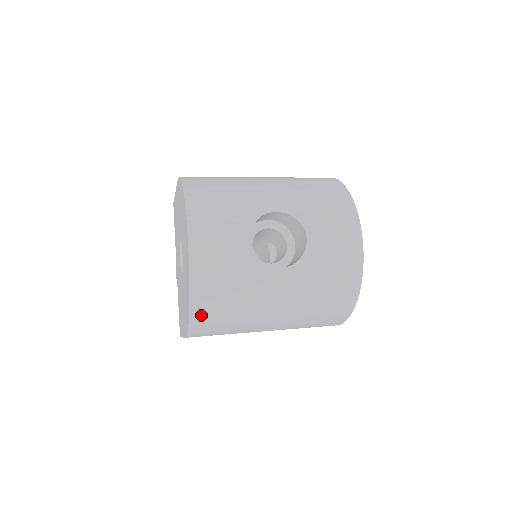
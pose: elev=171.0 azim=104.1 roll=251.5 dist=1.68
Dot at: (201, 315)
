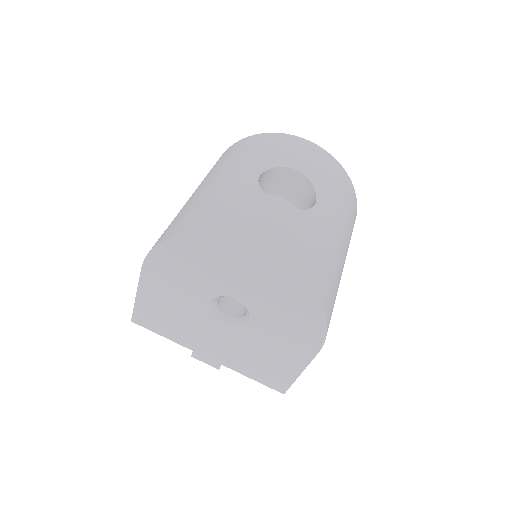
Dot at: (326, 298)
